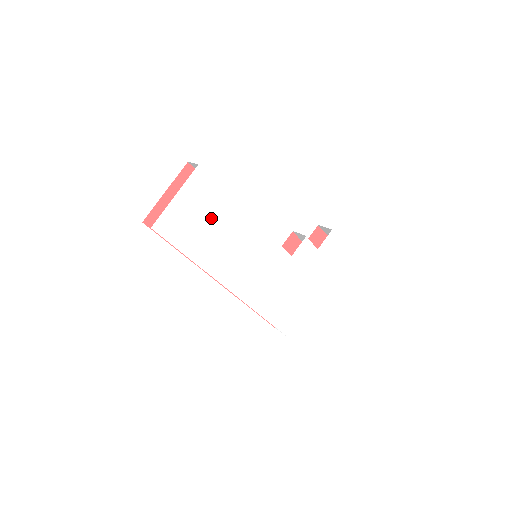
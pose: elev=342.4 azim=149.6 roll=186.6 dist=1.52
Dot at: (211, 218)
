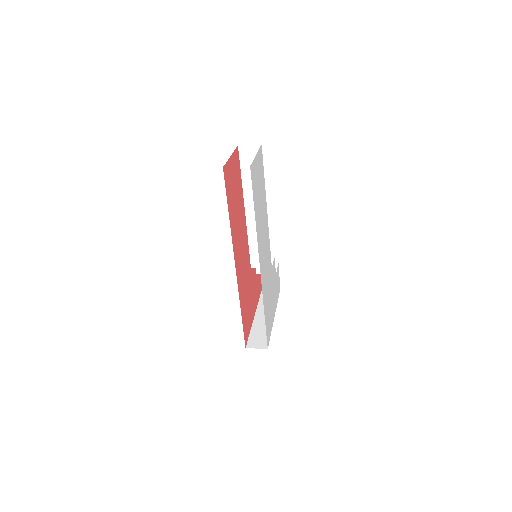
Dot at: (261, 193)
